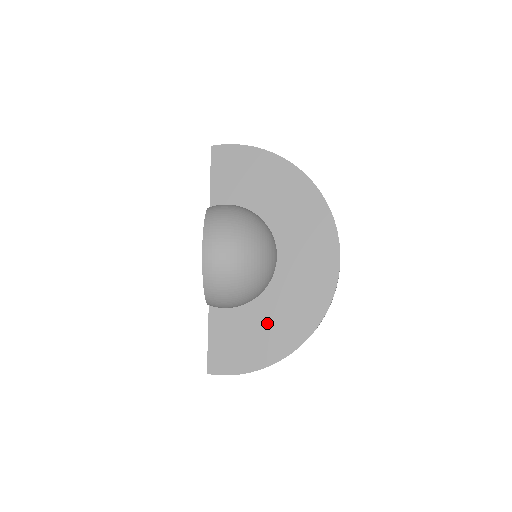
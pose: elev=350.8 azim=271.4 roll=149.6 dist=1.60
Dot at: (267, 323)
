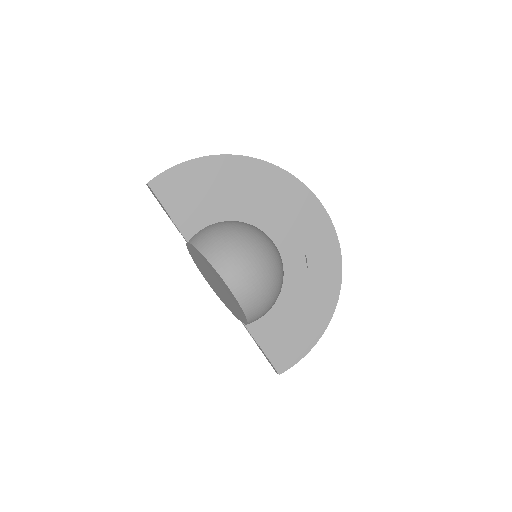
Dot at: (302, 303)
